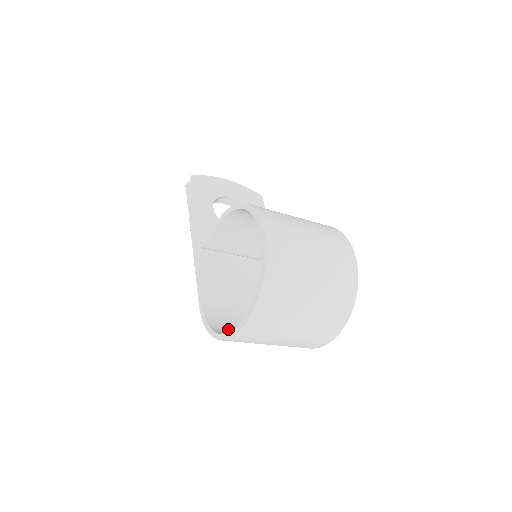
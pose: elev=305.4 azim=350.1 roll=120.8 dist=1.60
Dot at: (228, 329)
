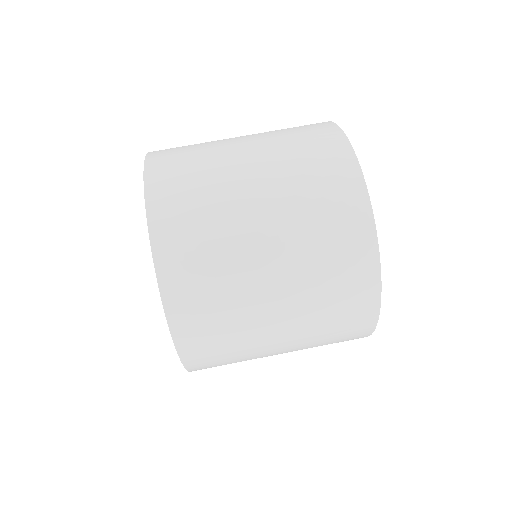
Dot at: occluded
